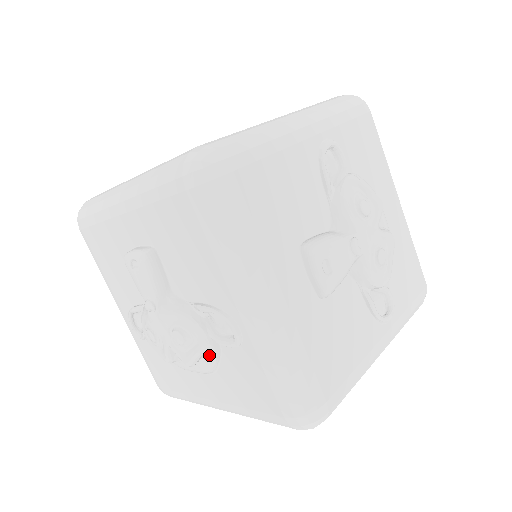
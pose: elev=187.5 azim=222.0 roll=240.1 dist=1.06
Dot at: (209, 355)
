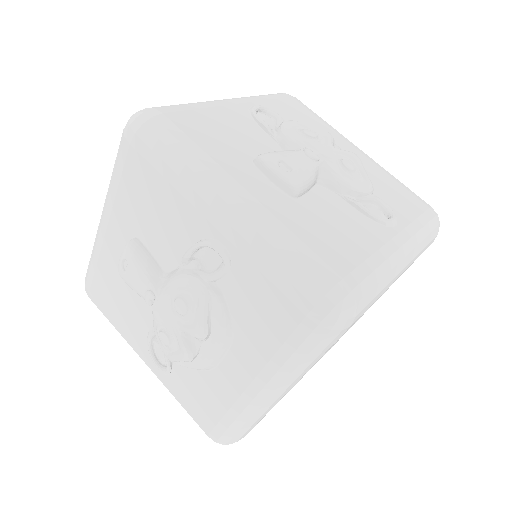
Dot at: (214, 307)
